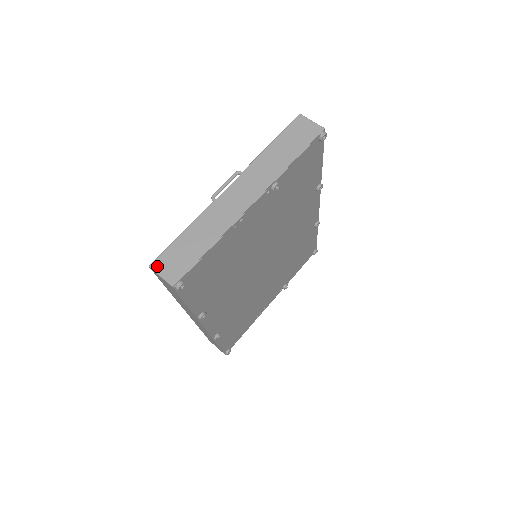
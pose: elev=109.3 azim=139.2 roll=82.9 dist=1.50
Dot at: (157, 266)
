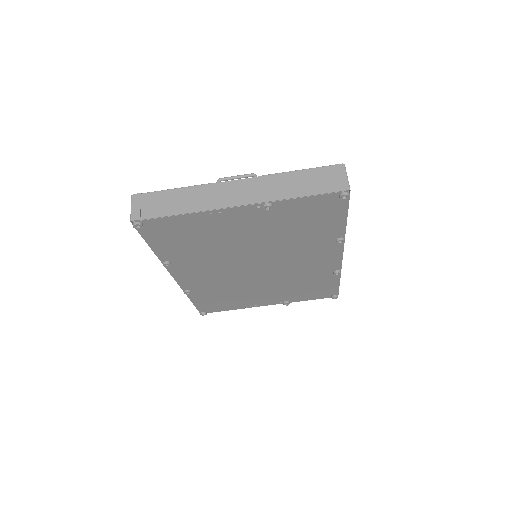
Dot at: (136, 199)
